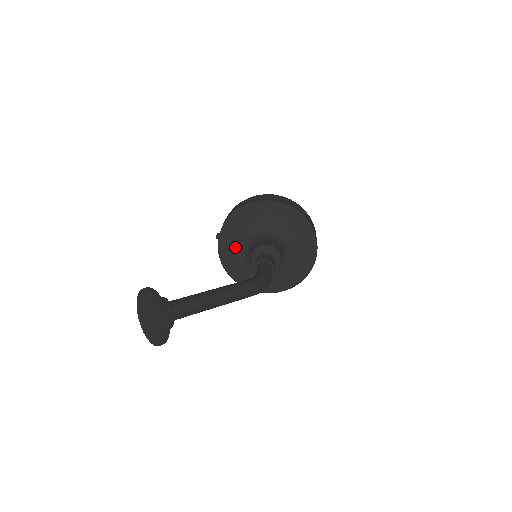
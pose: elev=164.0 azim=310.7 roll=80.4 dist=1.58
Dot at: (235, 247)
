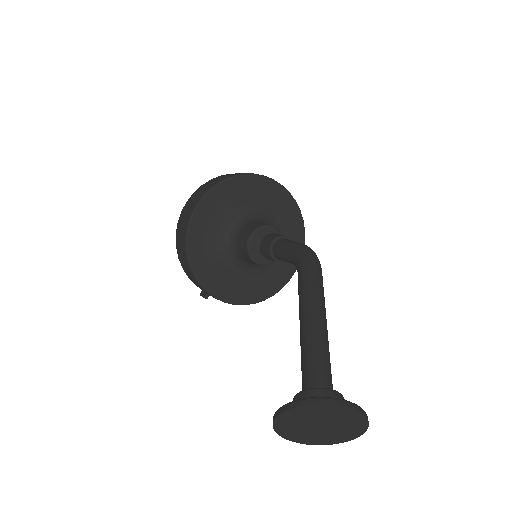
Dot at: (230, 279)
